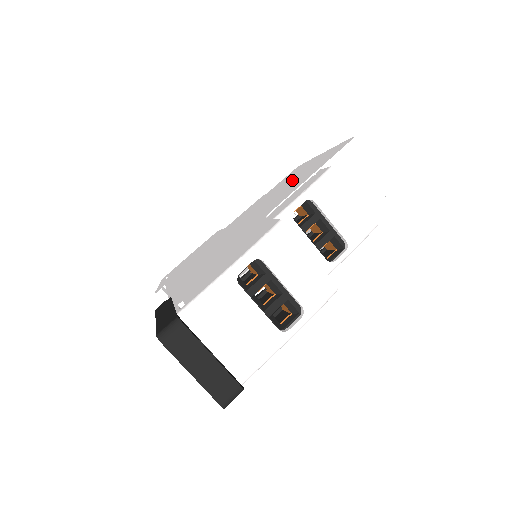
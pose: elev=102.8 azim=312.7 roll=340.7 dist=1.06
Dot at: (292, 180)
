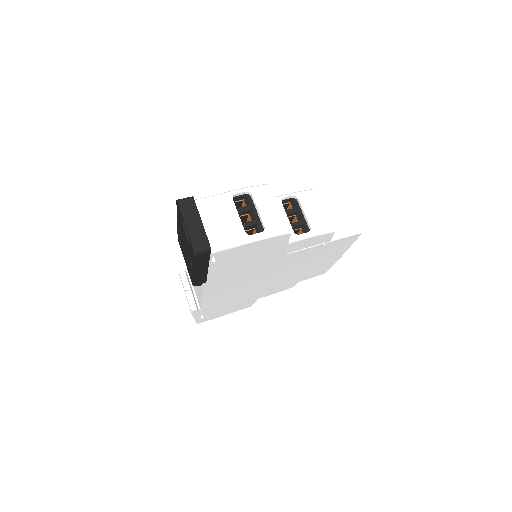
Dot at: occluded
